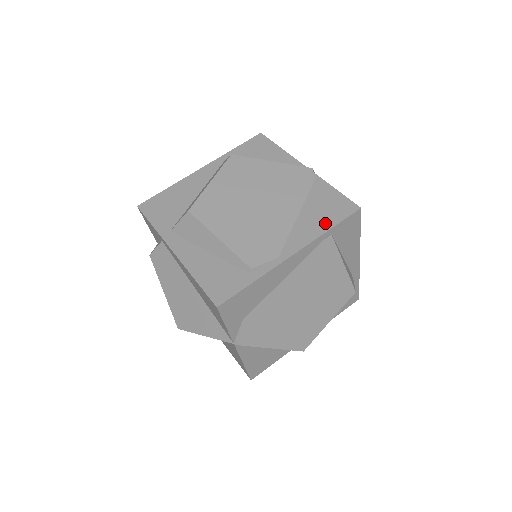
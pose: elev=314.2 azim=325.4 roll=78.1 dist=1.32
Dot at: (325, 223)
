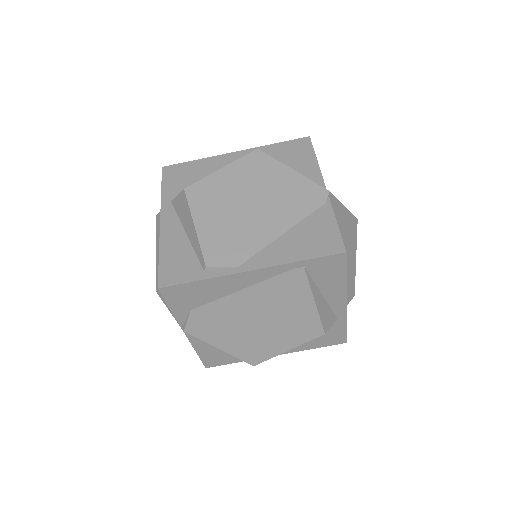
Dot at: (302, 252)
